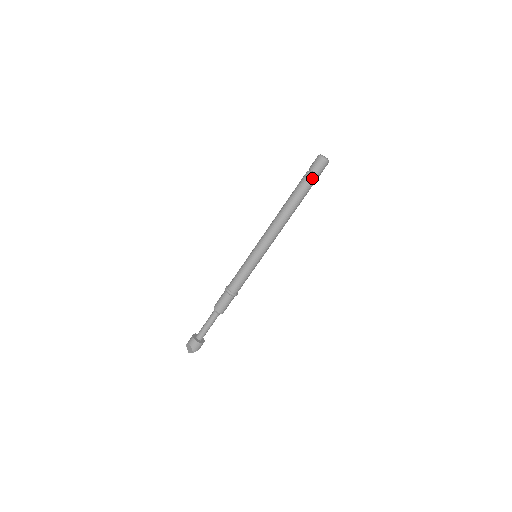
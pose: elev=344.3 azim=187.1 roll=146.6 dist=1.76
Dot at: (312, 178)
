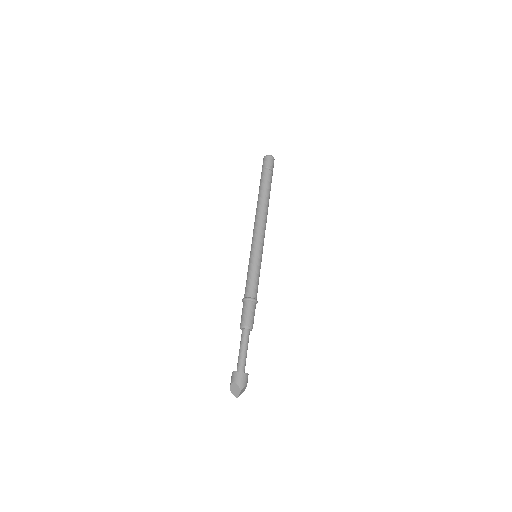
Dot at: (267, 171)
